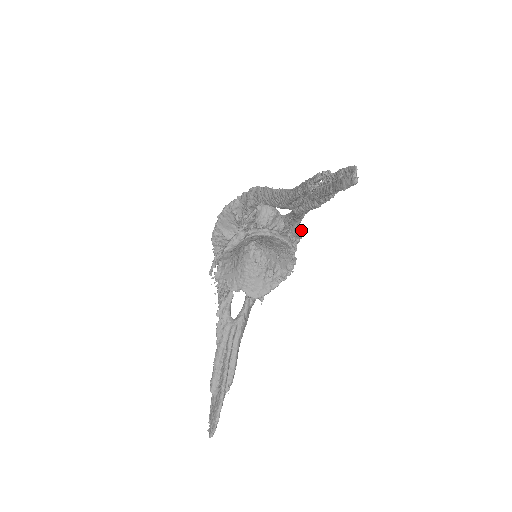
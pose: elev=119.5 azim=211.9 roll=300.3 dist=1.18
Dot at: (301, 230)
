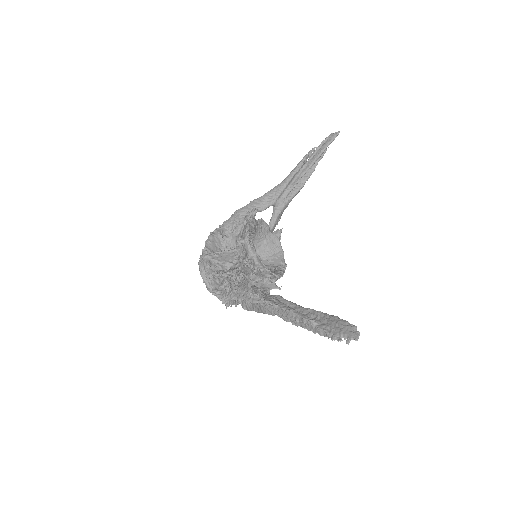
Dot at: (281, 232)
